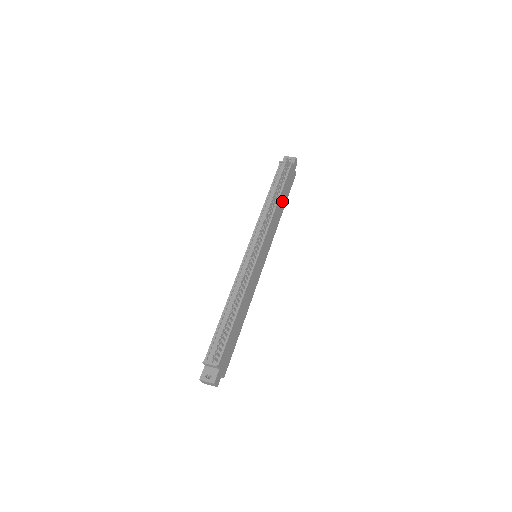
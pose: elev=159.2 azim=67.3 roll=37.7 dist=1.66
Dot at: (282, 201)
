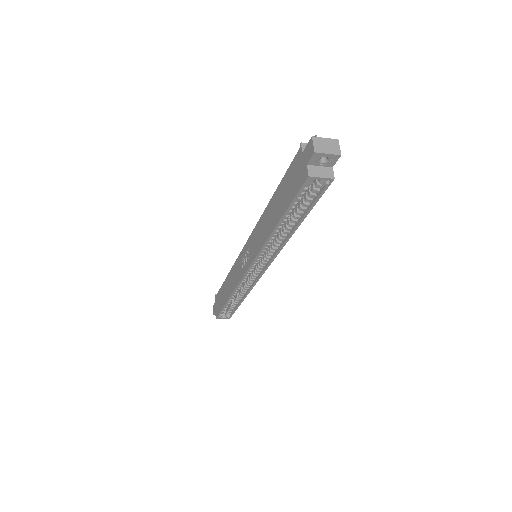
Dot at: occluded
